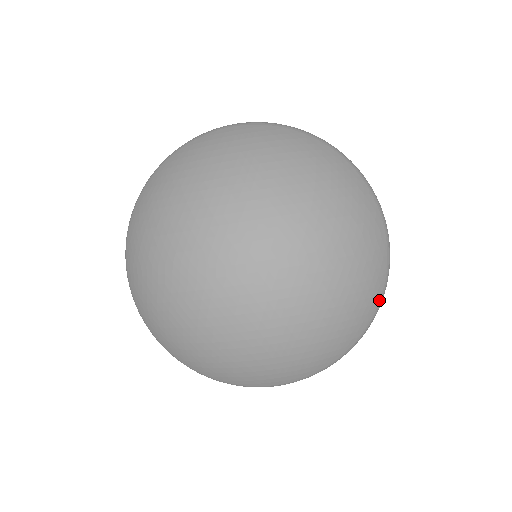
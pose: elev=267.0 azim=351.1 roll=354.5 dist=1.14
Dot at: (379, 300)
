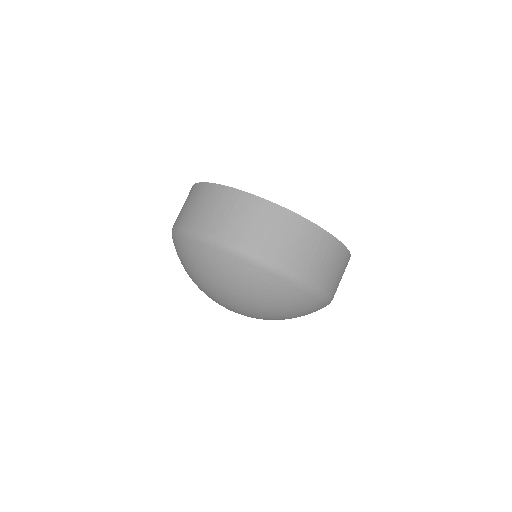
Dot at: (311, 294)
